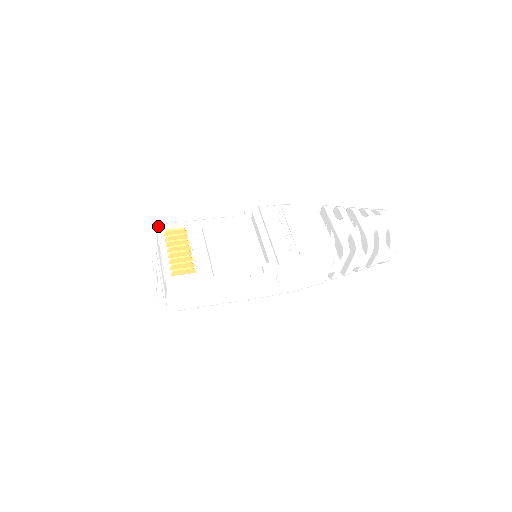
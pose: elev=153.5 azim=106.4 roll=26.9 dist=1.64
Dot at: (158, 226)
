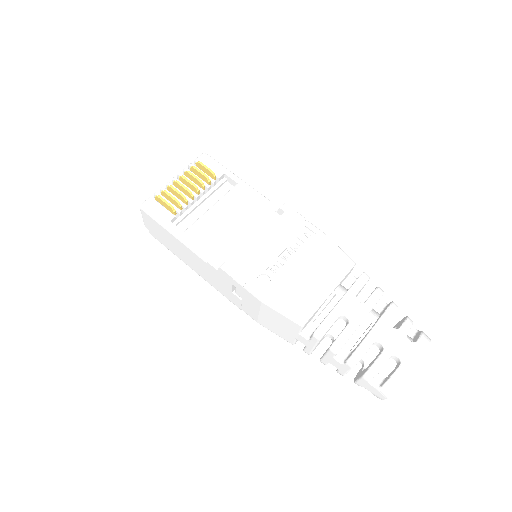
Dot at: (202, 153)
